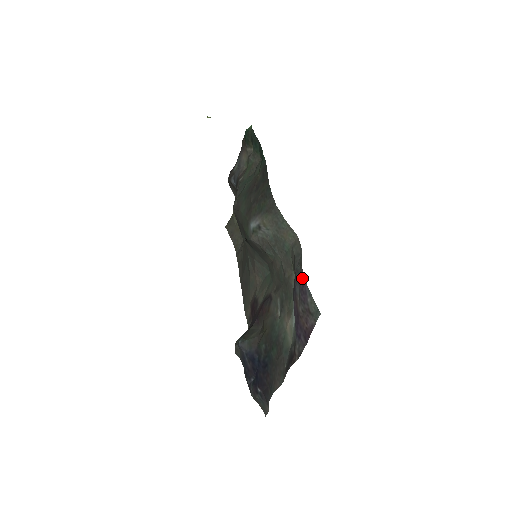
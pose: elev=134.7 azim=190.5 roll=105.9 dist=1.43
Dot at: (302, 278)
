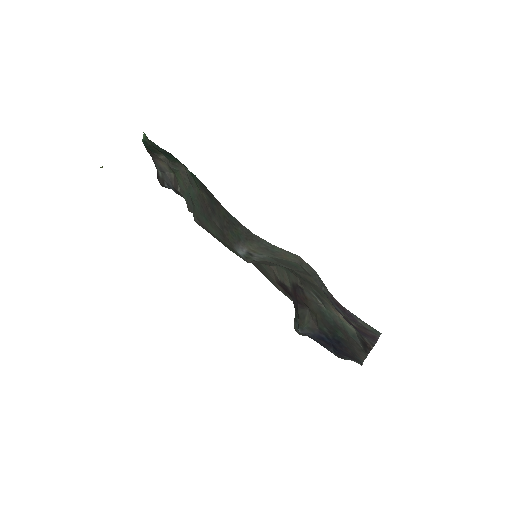
Dot at: (338, 304)
